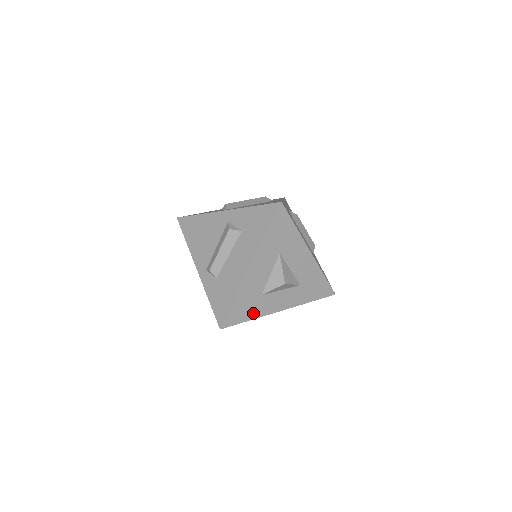
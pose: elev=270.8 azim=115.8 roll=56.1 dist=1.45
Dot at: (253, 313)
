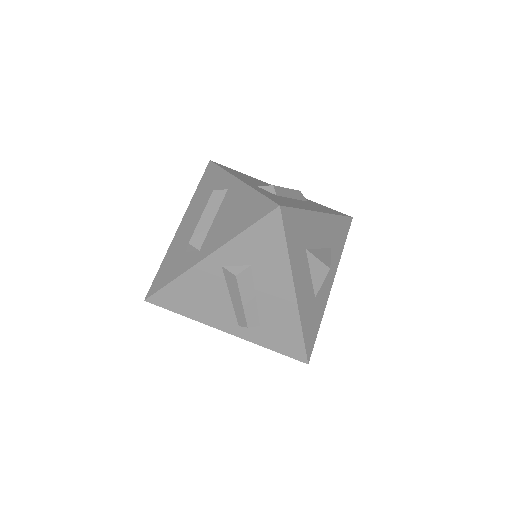
Dot at: (318, 318)
